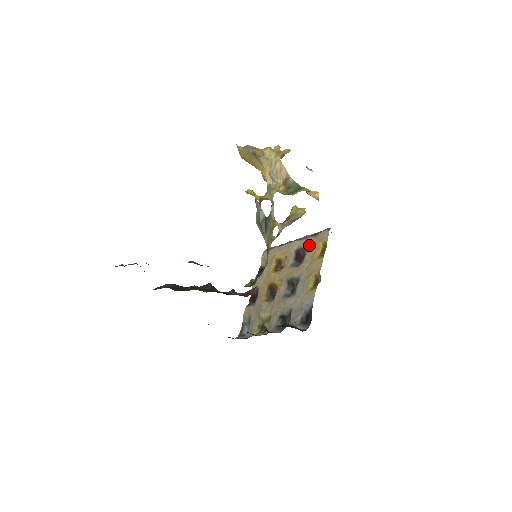
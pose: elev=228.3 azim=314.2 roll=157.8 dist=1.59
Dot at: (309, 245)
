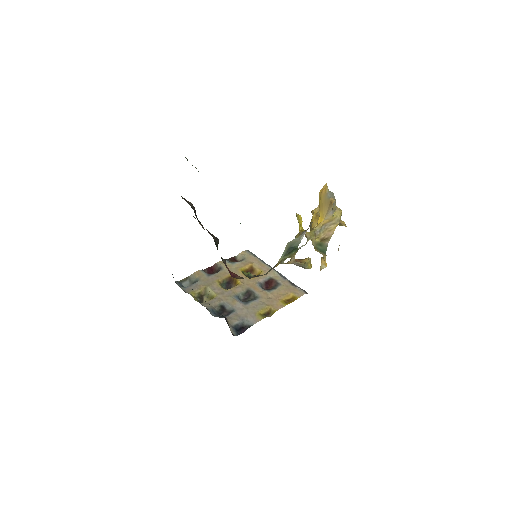
Dot at: (284, 286)
